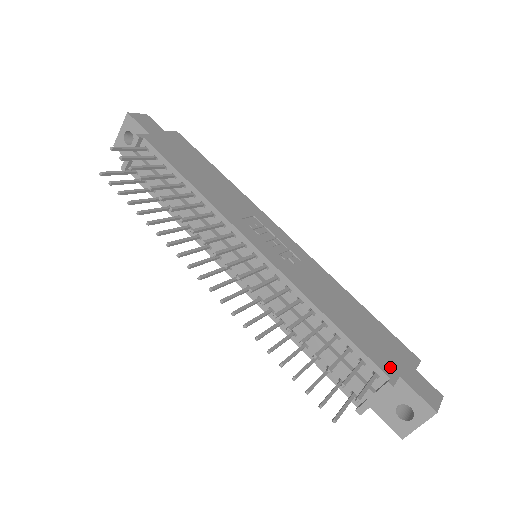
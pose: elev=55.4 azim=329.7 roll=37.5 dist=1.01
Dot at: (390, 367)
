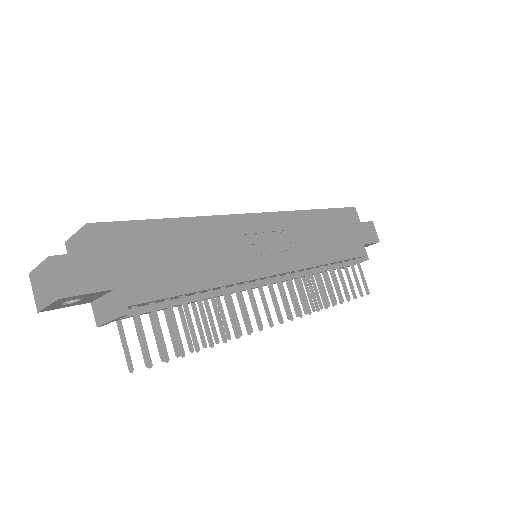
Dot at: (360, 246)
